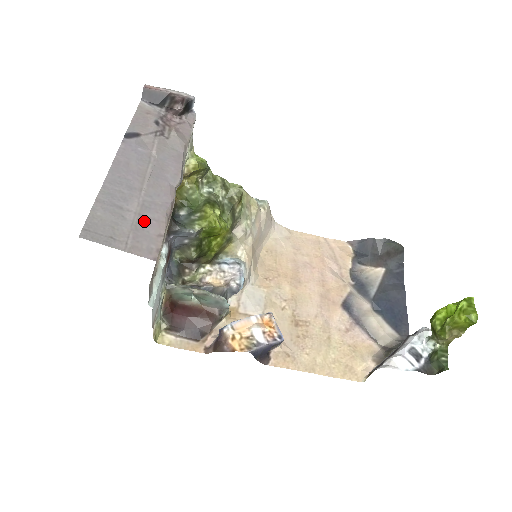
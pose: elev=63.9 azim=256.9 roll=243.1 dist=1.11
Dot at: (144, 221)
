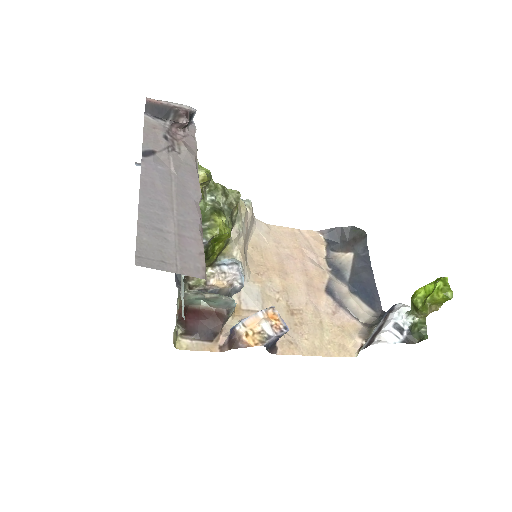
Dot at: (184, 241)
